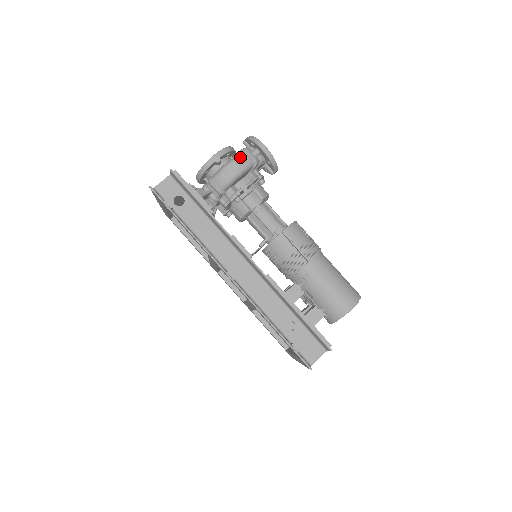
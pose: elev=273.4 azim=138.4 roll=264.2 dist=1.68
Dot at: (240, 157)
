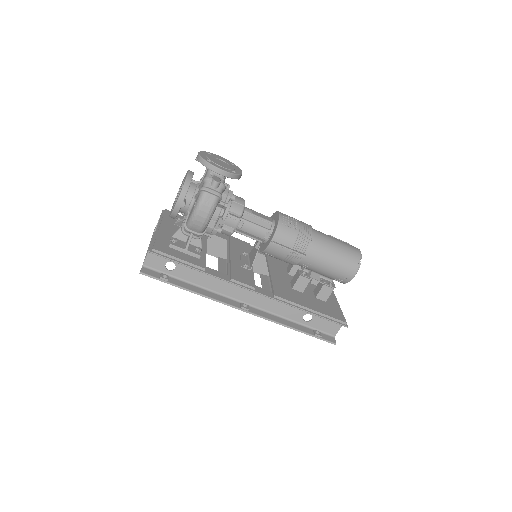
Dot at: (203, 202)
